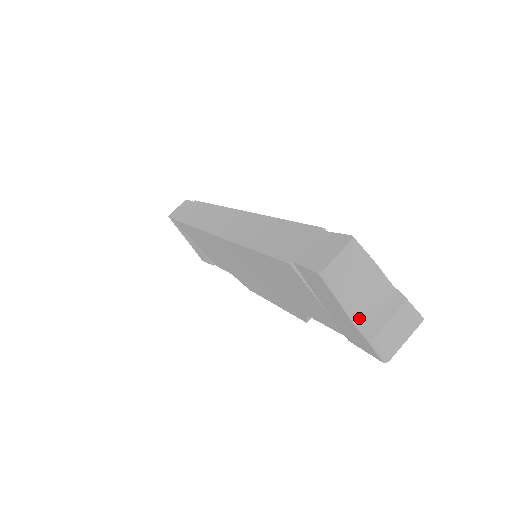
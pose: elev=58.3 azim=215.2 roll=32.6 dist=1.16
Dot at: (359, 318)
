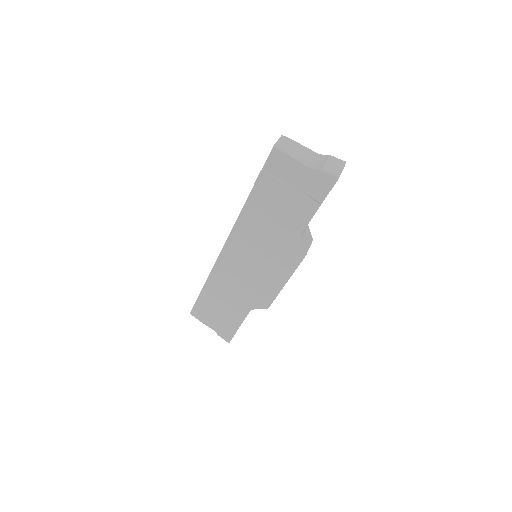
Dot at: (309, 165)
